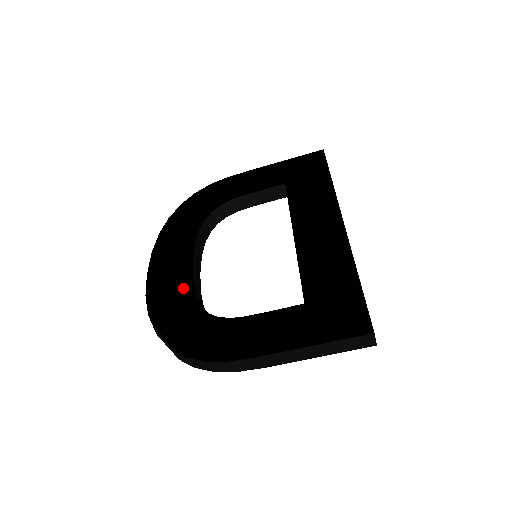
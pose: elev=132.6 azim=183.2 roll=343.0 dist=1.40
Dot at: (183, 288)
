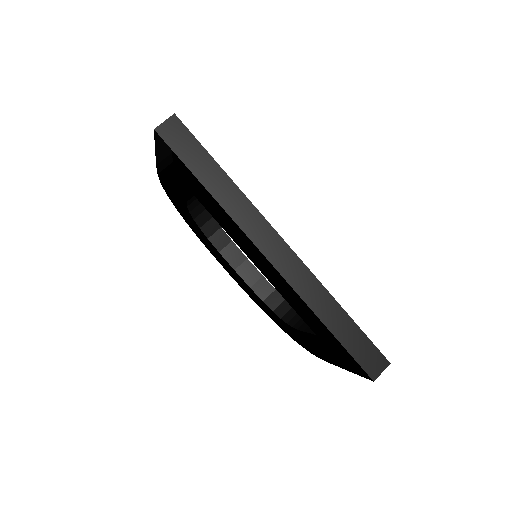
Dot at: occluded
